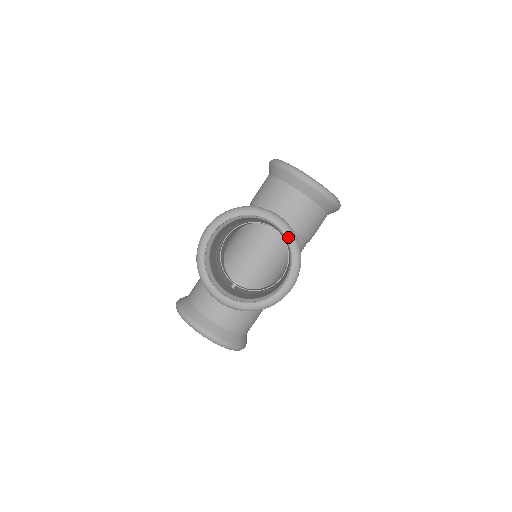
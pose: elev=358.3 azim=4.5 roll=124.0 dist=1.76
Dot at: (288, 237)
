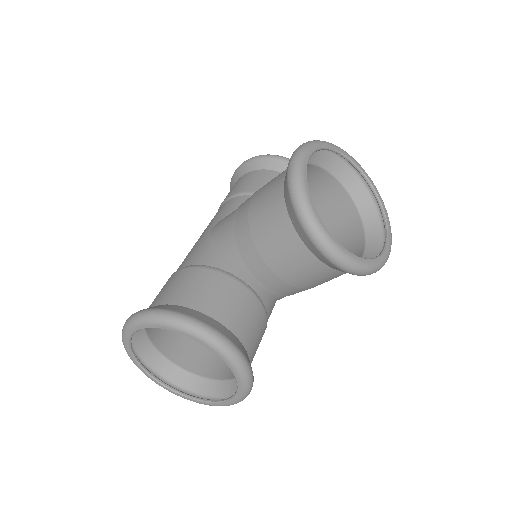
Dot at: (377, 191)
